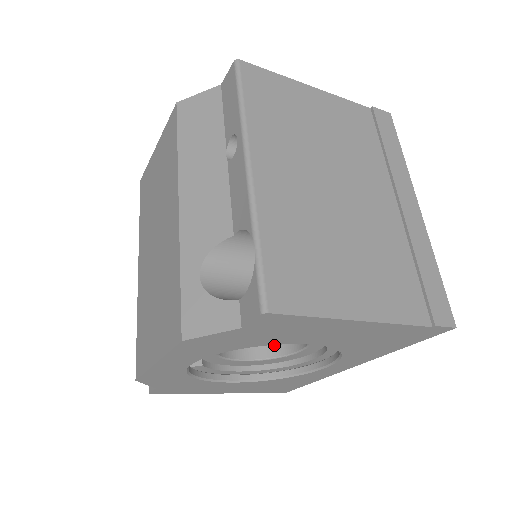
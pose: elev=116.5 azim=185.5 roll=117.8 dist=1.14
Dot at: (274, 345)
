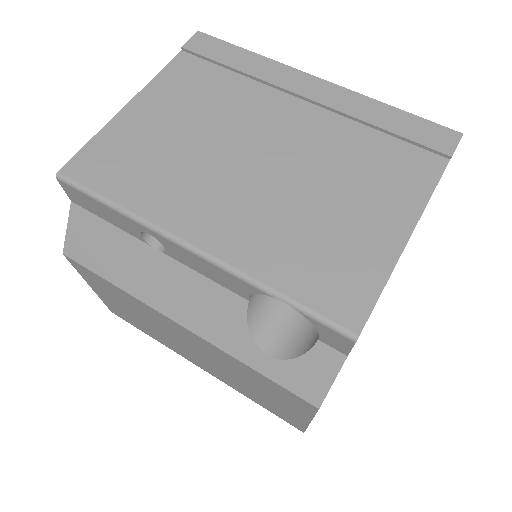
Dot at: occluded
